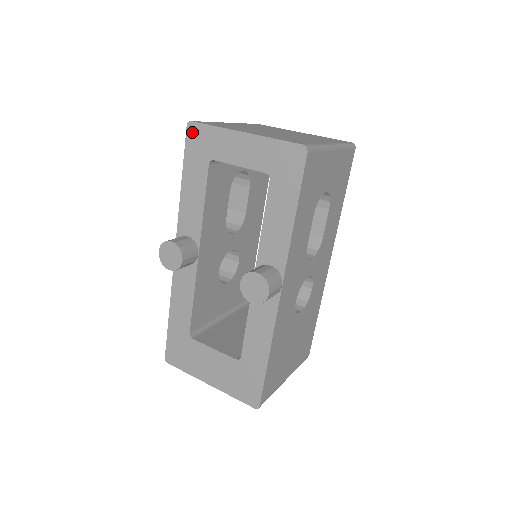
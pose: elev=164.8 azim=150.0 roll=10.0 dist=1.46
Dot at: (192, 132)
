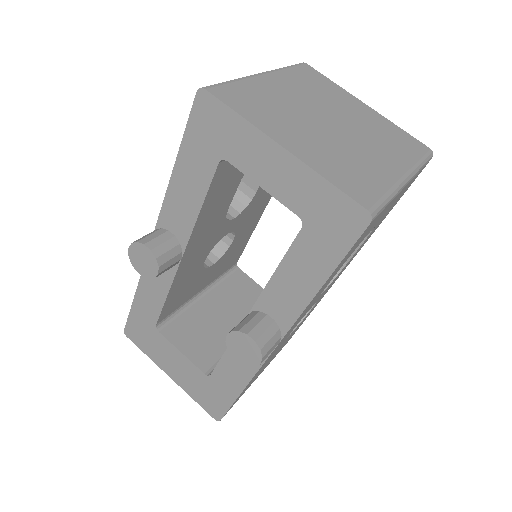
Dot at: (203, 106)
